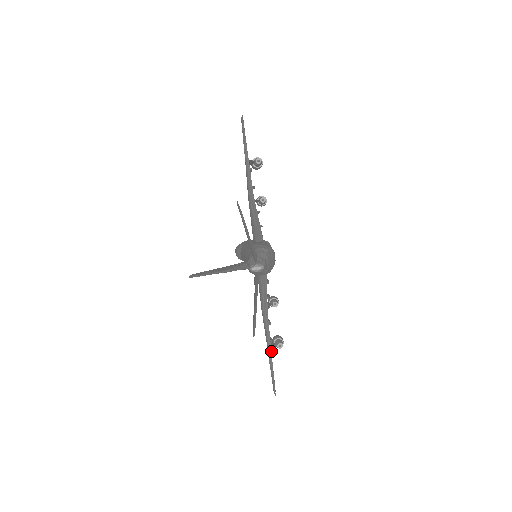
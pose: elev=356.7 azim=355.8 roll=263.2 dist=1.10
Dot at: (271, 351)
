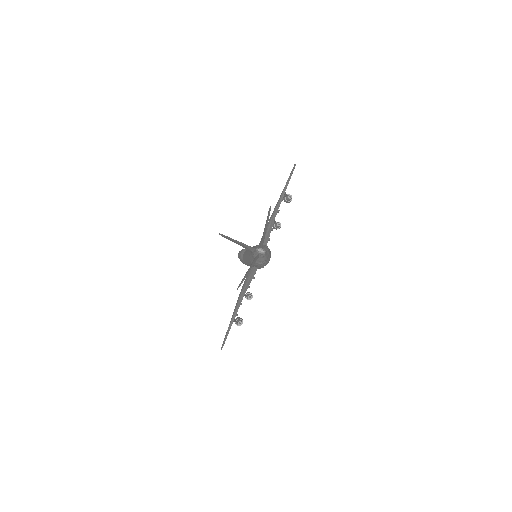
Dot at: occluded
